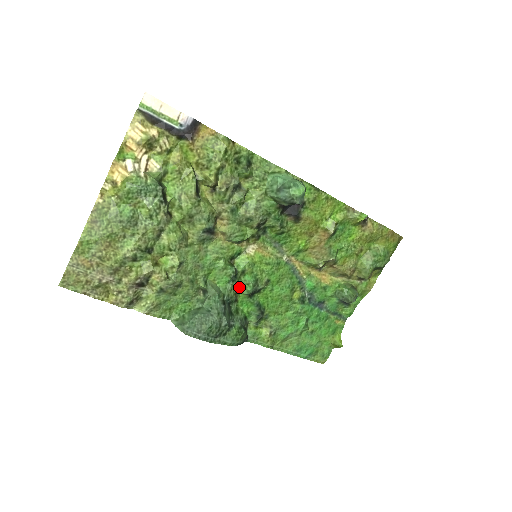
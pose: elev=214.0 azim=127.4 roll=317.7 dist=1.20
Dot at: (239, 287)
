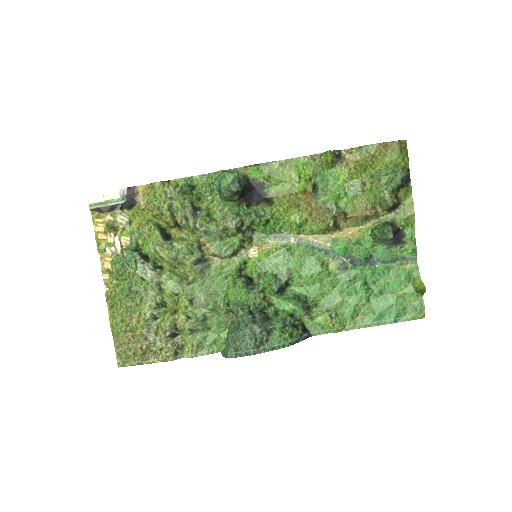
Dot at: (265, 291)
